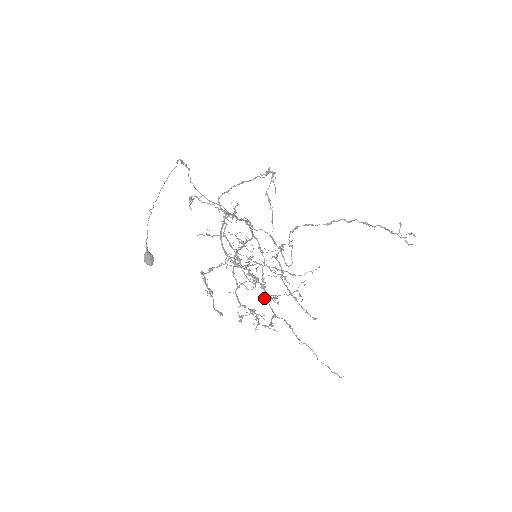
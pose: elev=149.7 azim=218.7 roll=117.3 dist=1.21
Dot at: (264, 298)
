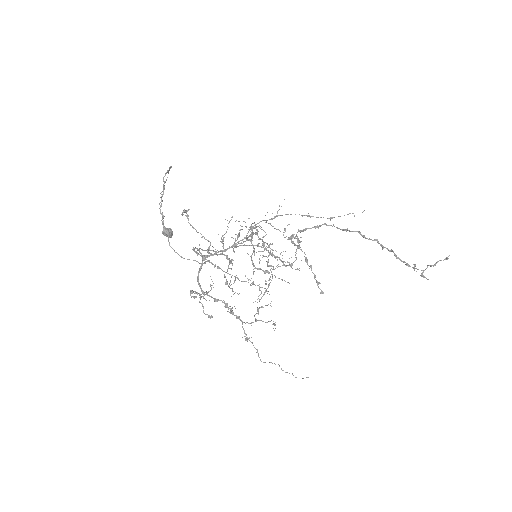
Dot at: (269, 279)
